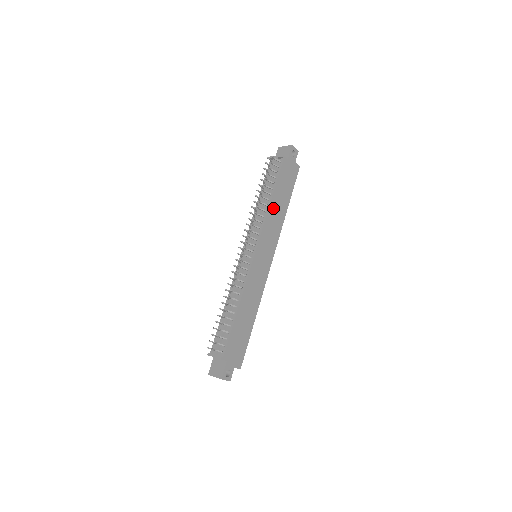
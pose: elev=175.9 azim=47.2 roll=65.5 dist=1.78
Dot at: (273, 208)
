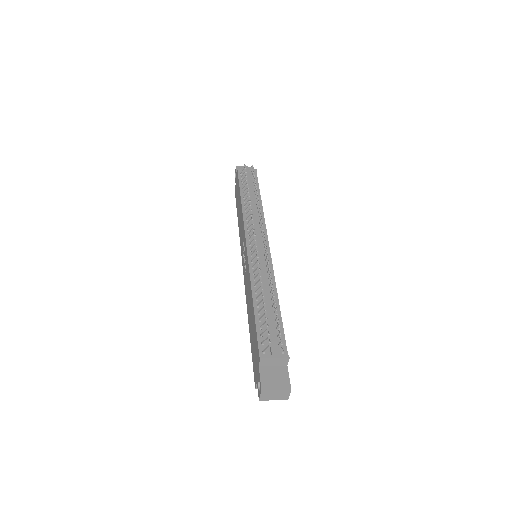
Dot at: occluded
